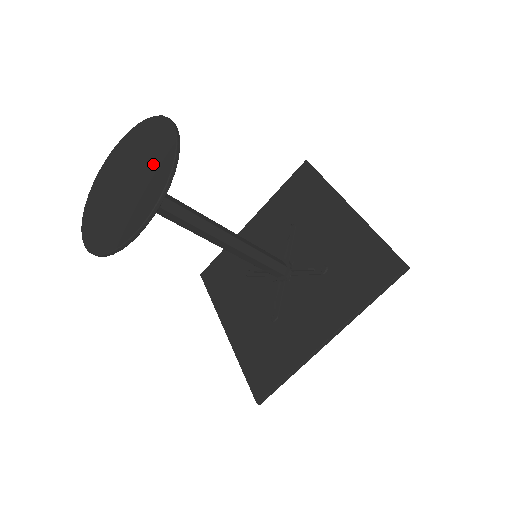
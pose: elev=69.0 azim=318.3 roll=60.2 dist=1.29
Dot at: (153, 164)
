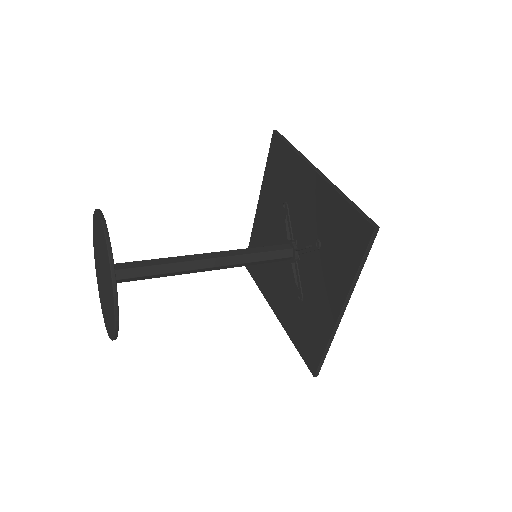
Dot at: (105, 261)
